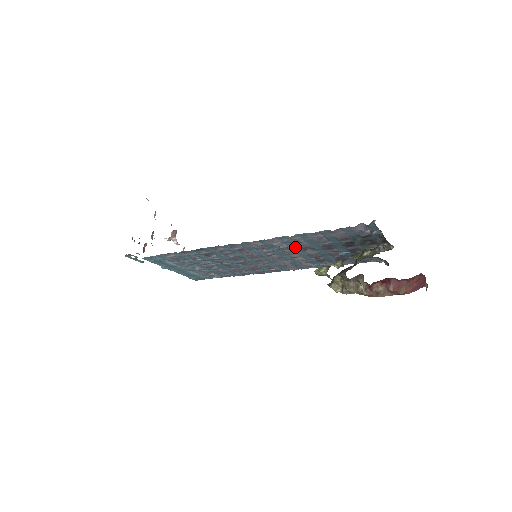
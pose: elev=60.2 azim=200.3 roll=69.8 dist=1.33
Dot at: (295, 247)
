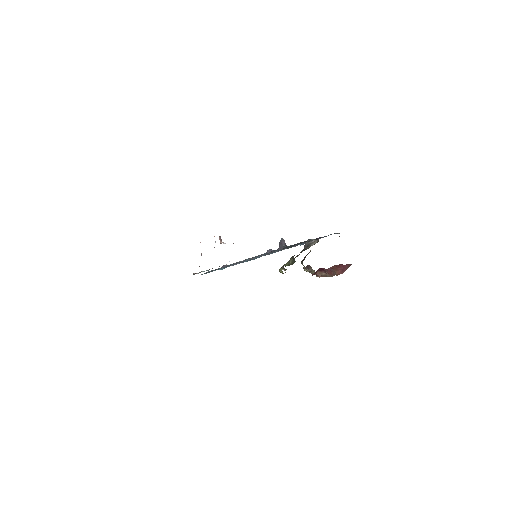
Dot at: occluded
